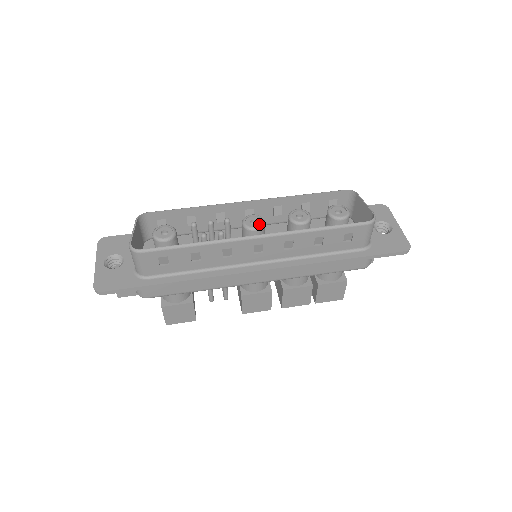
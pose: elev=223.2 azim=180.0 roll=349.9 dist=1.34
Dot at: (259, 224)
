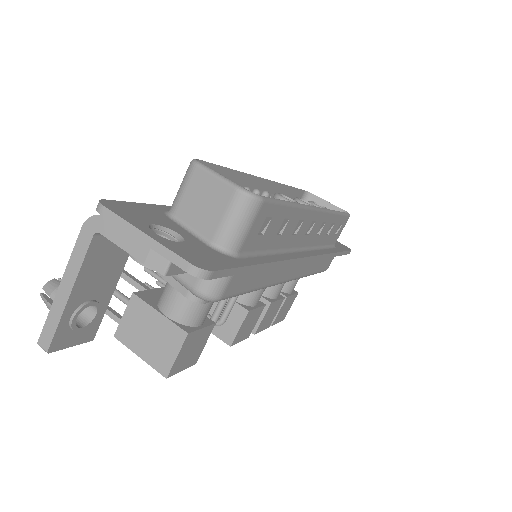
Dot at: occluded
